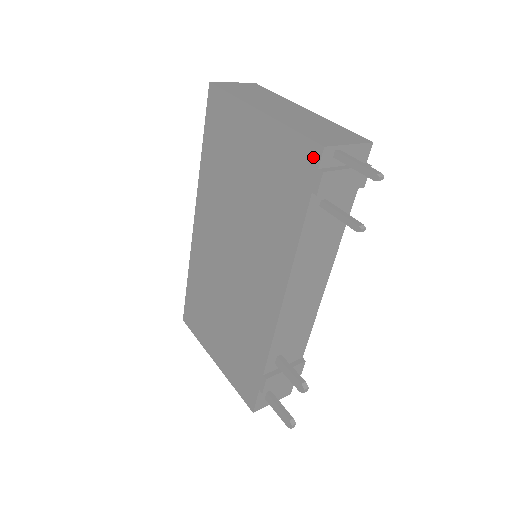
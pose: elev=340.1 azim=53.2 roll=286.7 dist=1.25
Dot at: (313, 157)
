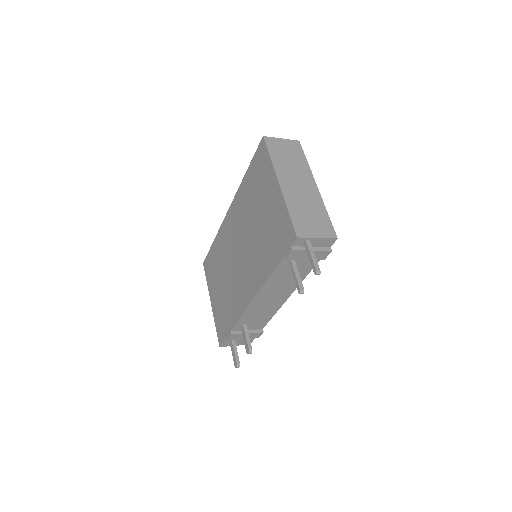
Dot at: (291, 237)
